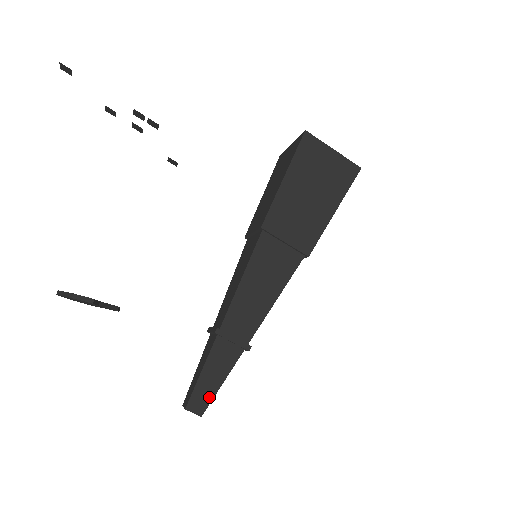
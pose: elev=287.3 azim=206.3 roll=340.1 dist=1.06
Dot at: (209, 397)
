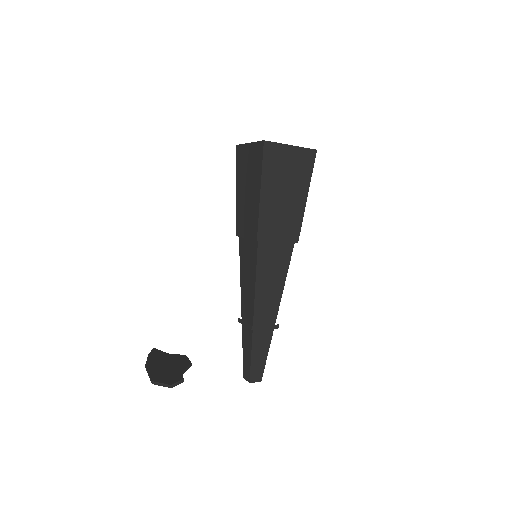
Dot at: (262, 368)
